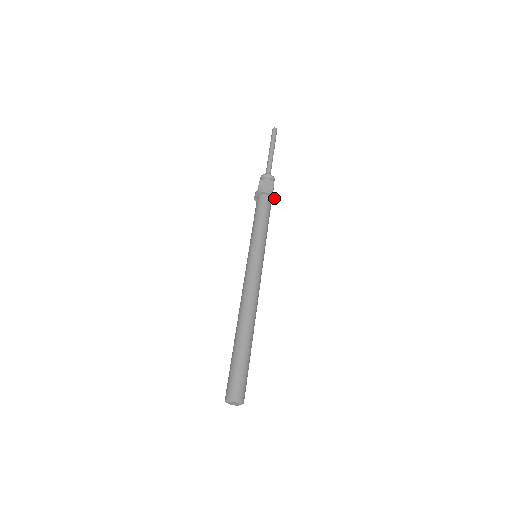
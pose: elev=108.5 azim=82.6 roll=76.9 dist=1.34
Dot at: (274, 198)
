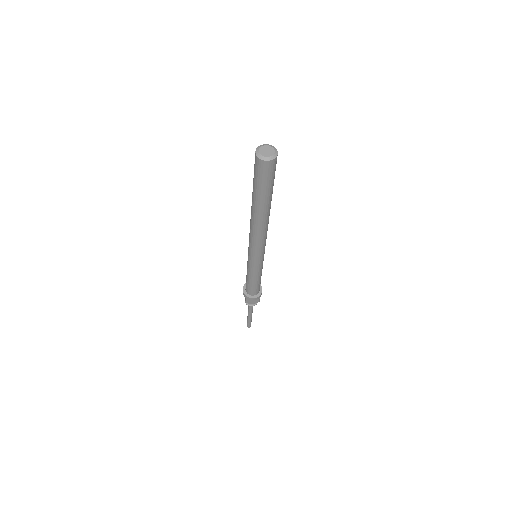
Dot at: (261, 286)
